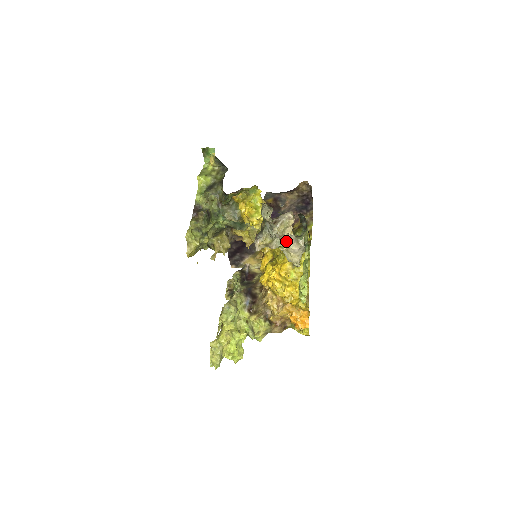
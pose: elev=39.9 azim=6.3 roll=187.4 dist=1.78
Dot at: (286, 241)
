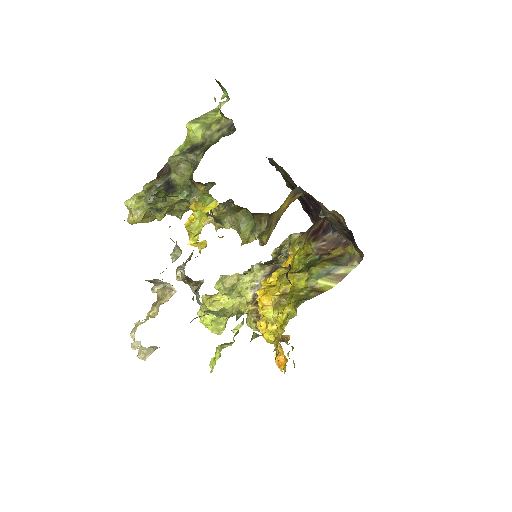
Dot at: (146, 317)
